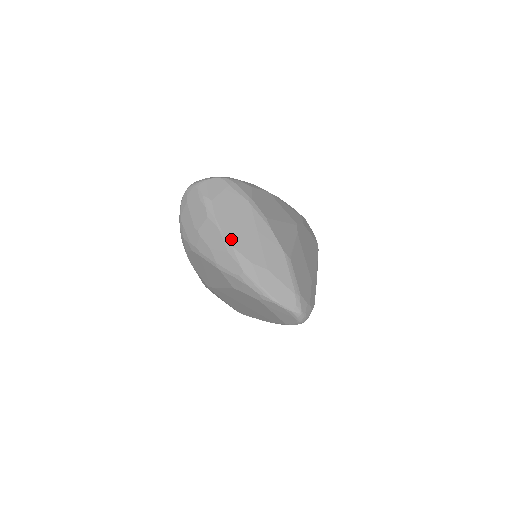
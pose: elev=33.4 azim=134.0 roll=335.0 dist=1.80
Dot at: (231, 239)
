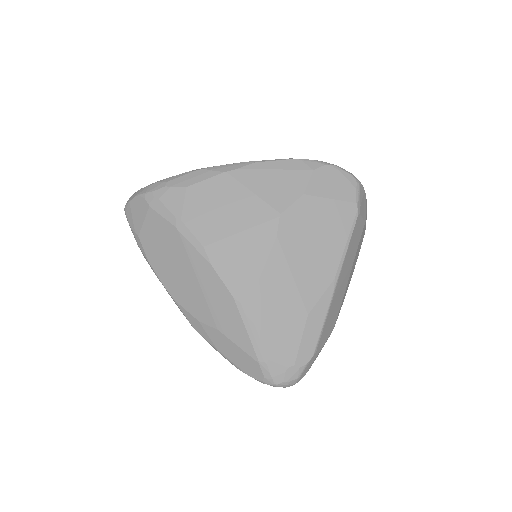
Dot at: (170, 289)
